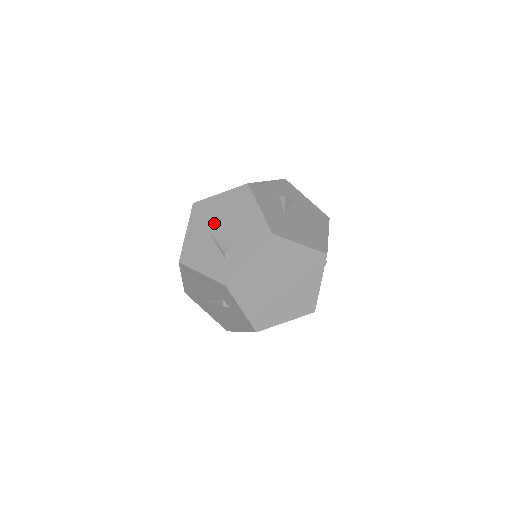
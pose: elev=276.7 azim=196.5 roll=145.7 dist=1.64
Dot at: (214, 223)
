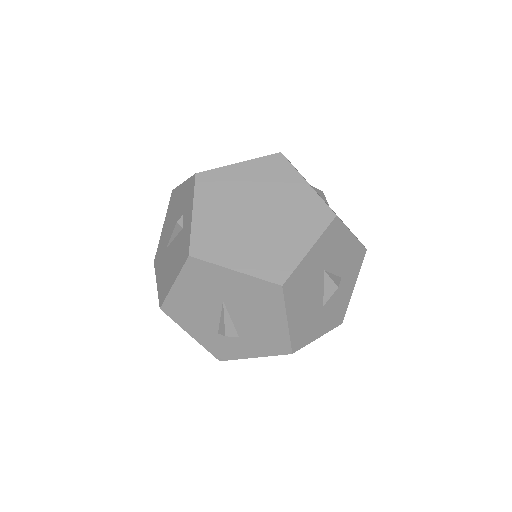
Dot at: occluded
